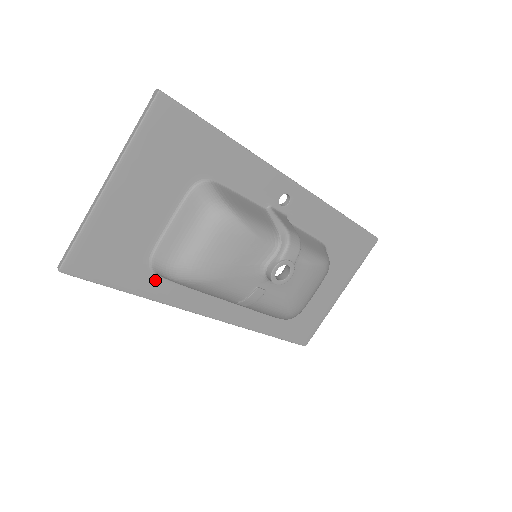
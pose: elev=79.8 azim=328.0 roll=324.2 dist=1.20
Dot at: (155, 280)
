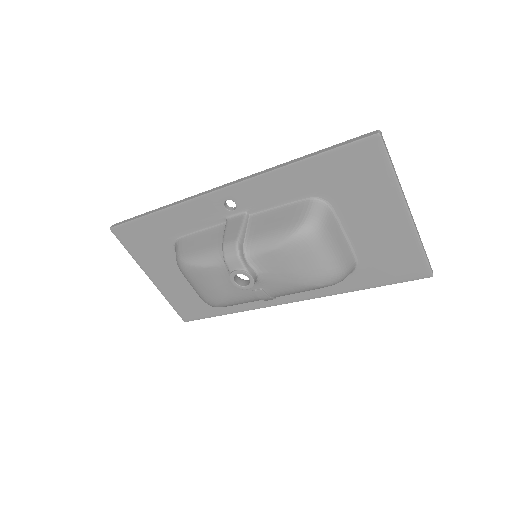
Dot at: occluded
